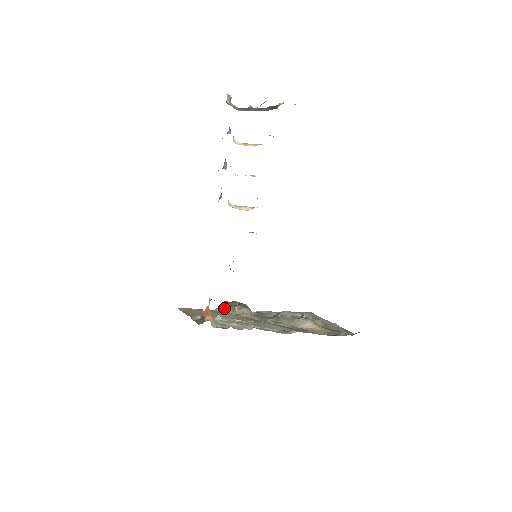
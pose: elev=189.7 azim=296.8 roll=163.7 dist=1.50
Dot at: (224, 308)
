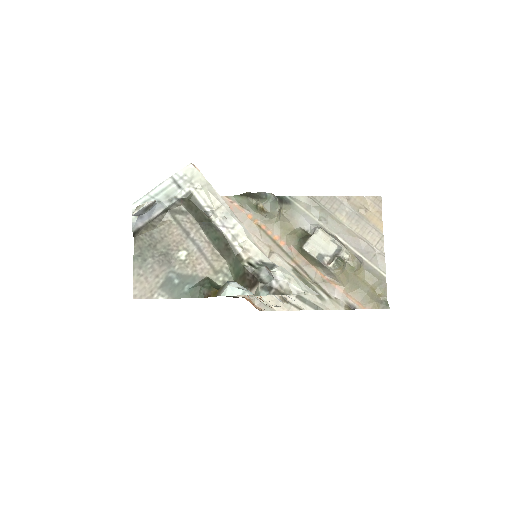
Dot at: (244, 199)
